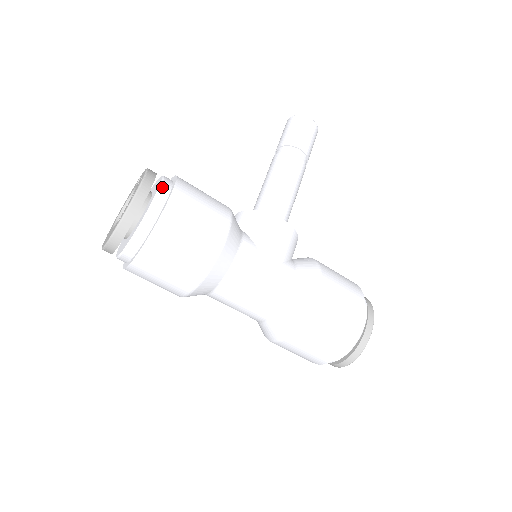
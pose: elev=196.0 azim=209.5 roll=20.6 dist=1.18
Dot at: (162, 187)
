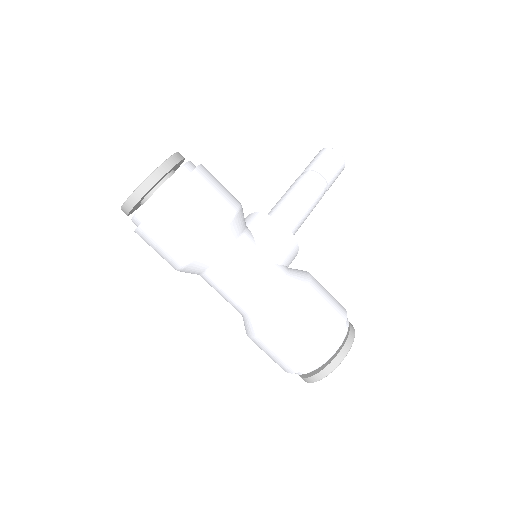
Dot at: (185, 167)
